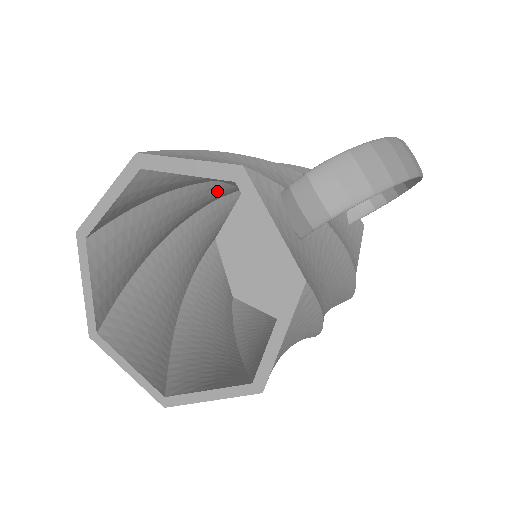
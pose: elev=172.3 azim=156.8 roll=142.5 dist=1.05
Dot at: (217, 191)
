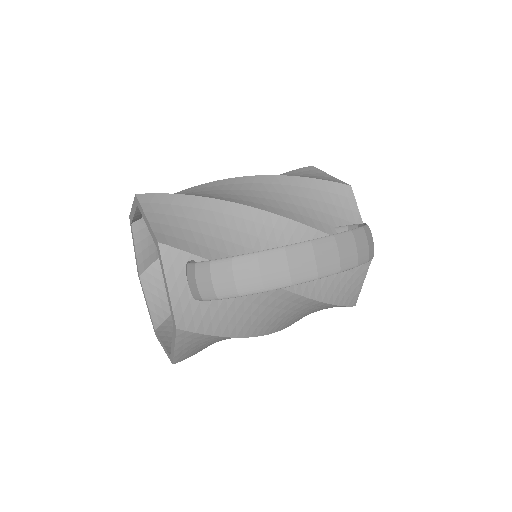
Dot at: occluded
